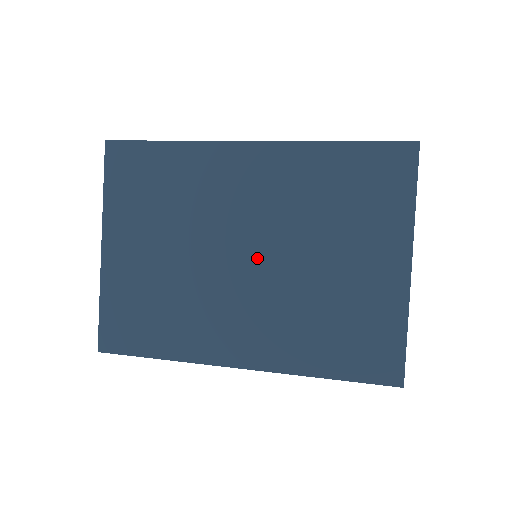
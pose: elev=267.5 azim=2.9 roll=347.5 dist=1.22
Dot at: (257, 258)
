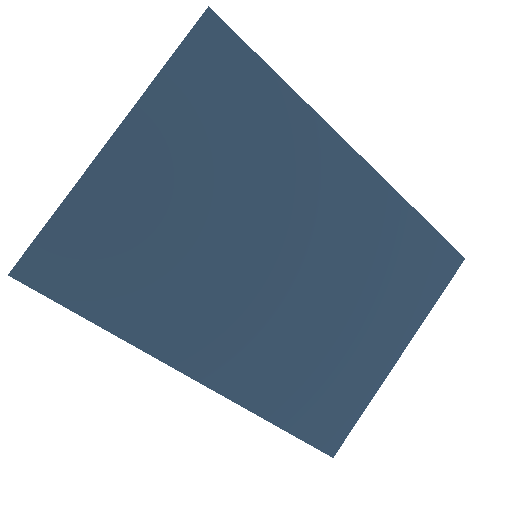
Dot at: (290, 275)
